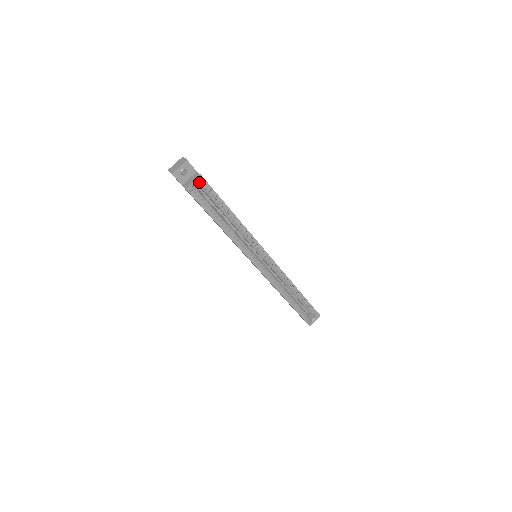
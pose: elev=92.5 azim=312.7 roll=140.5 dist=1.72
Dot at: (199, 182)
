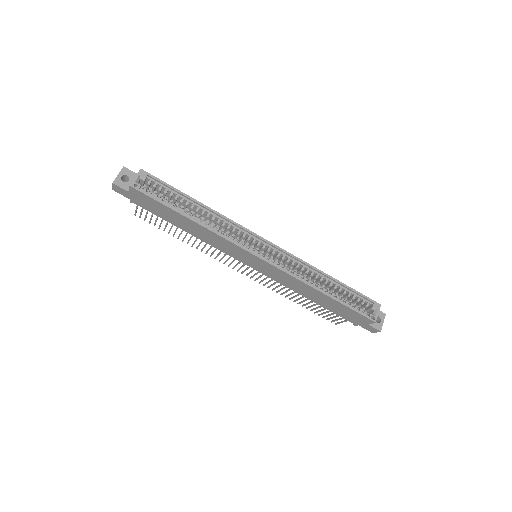
Dot at: (141, 176)
